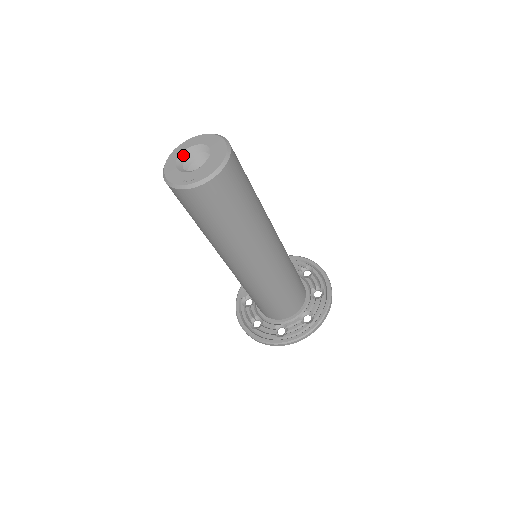
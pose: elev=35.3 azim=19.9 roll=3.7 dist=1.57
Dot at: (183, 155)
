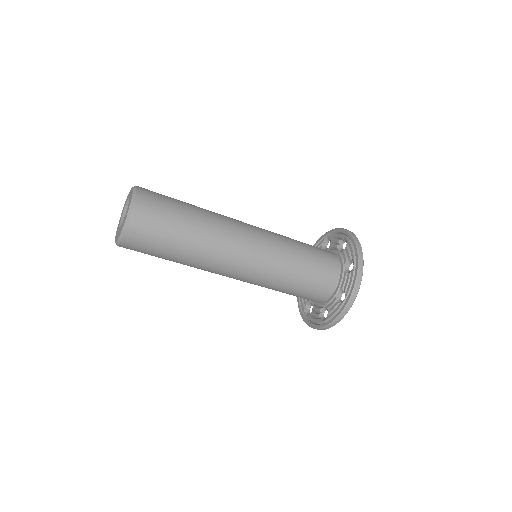
Dot at: (128, 202)
